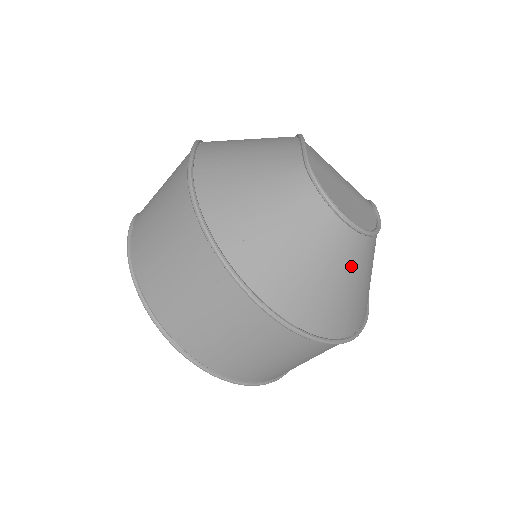
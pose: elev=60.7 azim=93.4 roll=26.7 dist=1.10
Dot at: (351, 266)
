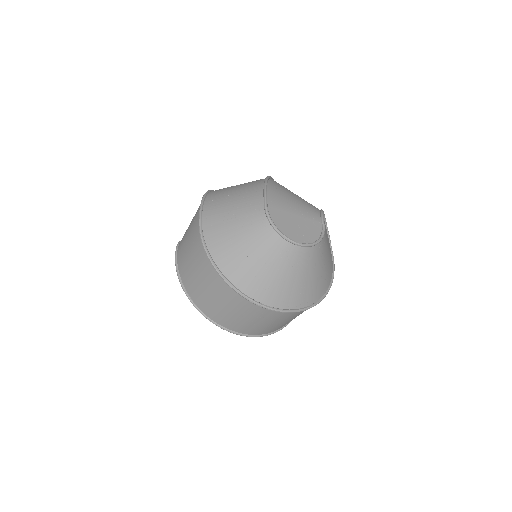
Dot at: (304, 266)
